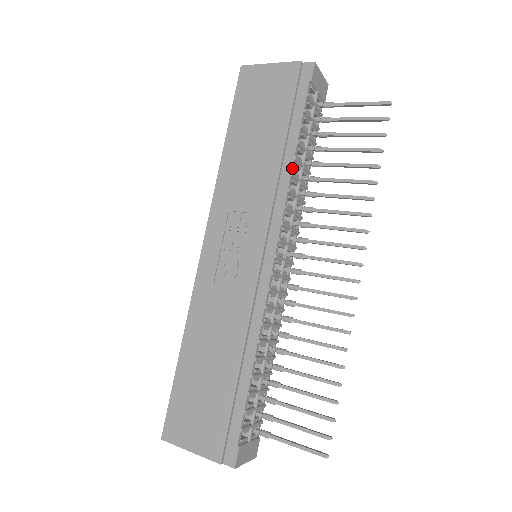
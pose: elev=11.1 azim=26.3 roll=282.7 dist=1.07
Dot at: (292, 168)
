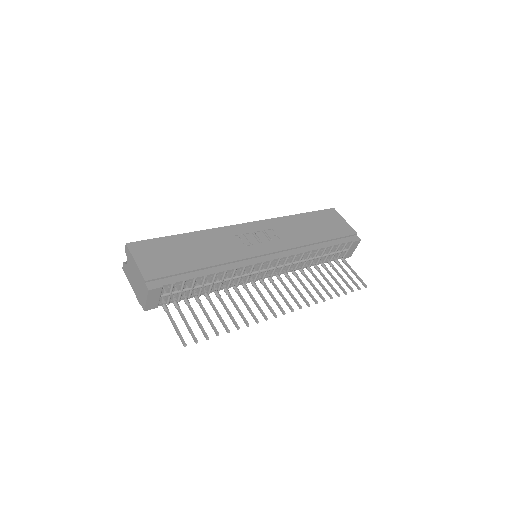
Dot at: (314, 250)
